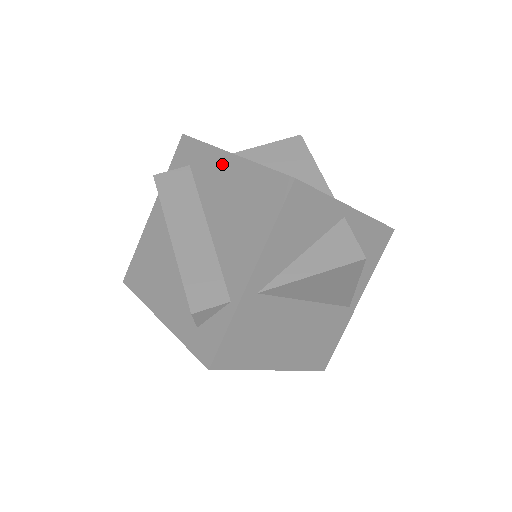
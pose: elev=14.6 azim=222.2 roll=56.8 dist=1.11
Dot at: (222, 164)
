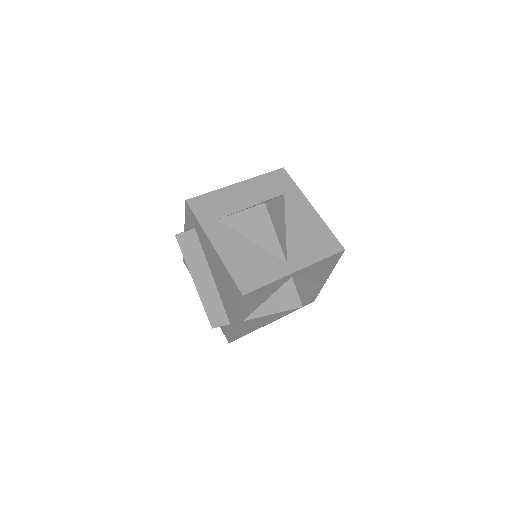
Dot at: (210, 248)
